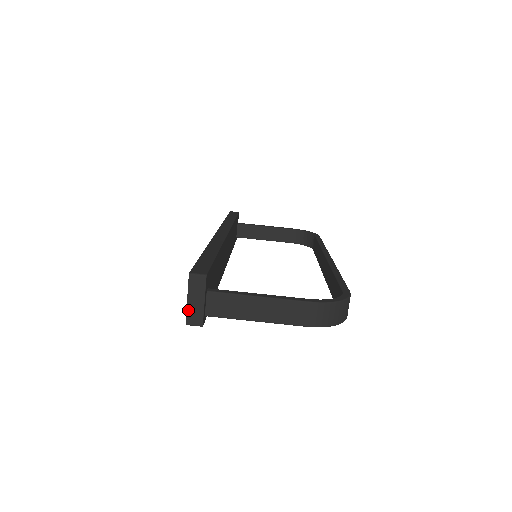
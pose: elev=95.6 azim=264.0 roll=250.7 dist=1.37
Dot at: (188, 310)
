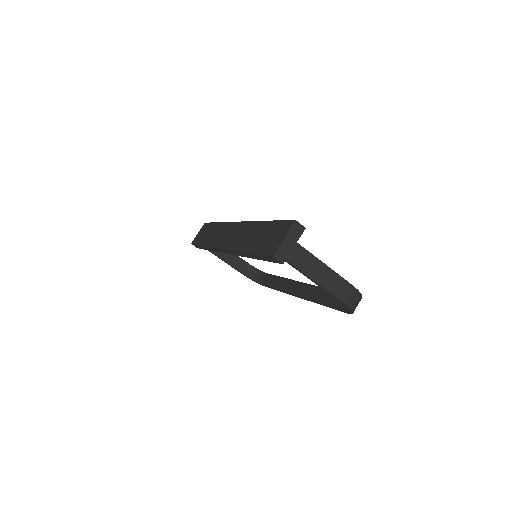
Dot at: (281, 246)
